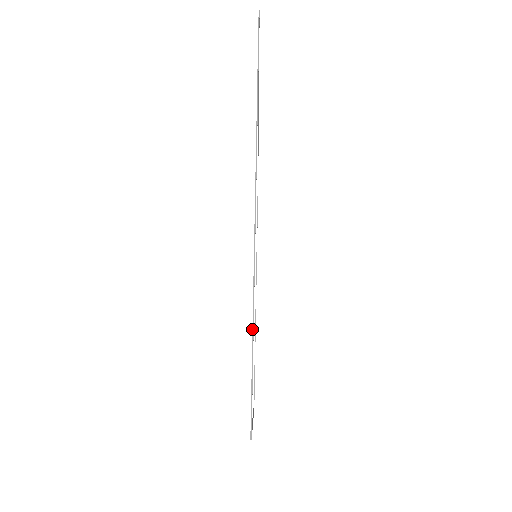
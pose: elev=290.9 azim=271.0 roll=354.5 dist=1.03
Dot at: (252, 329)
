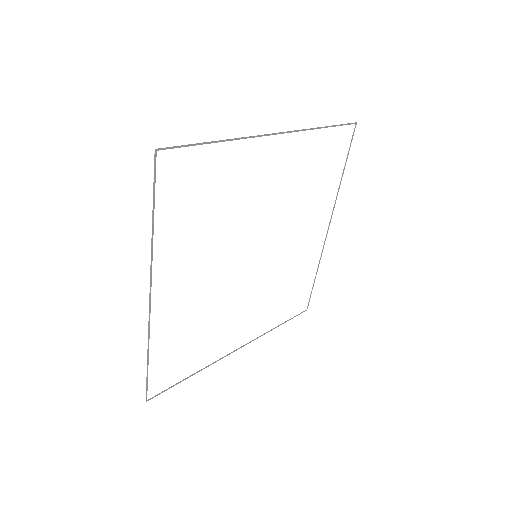
Dot at: (213, 141)
